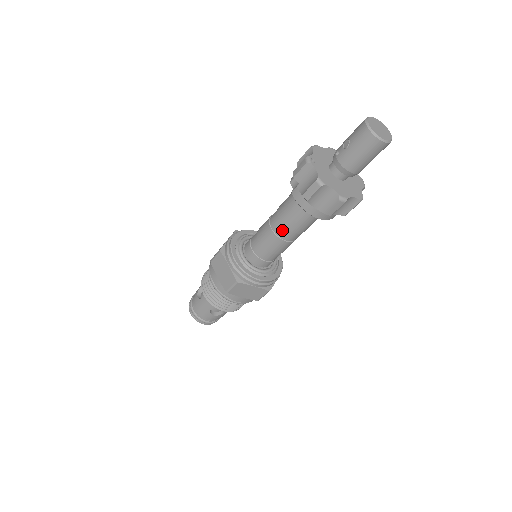
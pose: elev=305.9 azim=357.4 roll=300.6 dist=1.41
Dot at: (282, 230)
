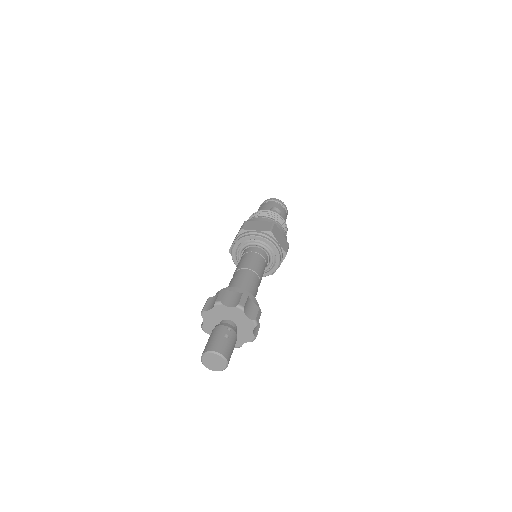
Dot at: occluded
